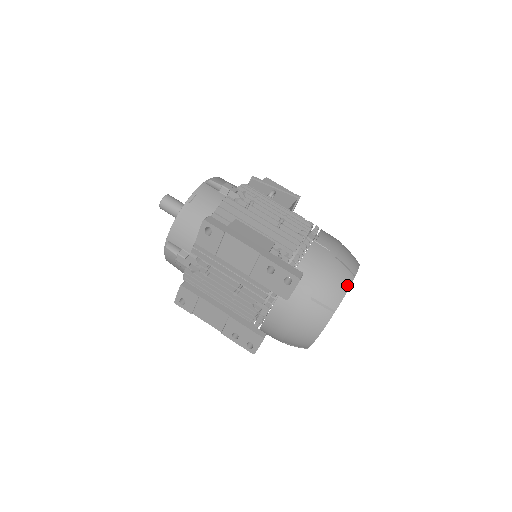
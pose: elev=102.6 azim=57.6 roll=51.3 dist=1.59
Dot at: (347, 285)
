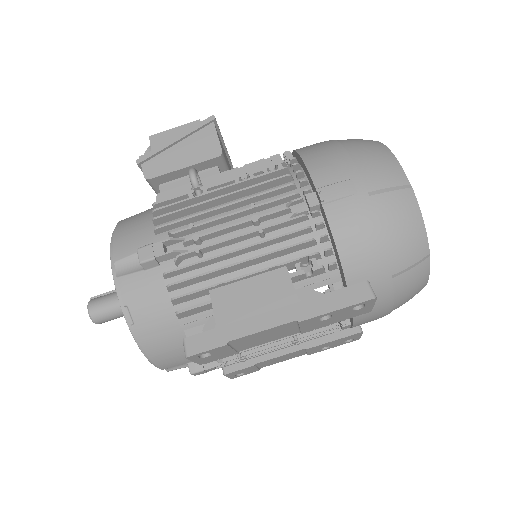
Dot at: (416, 212)
